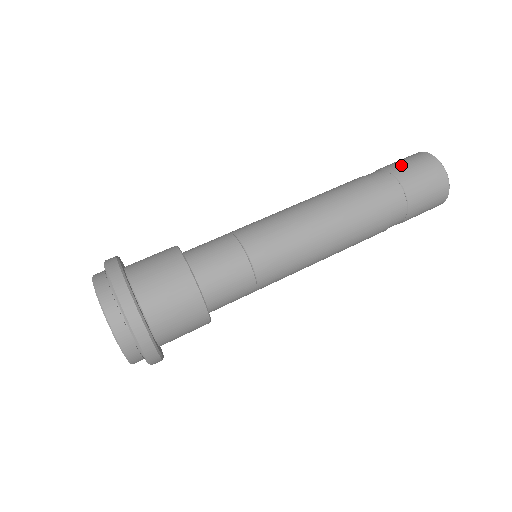
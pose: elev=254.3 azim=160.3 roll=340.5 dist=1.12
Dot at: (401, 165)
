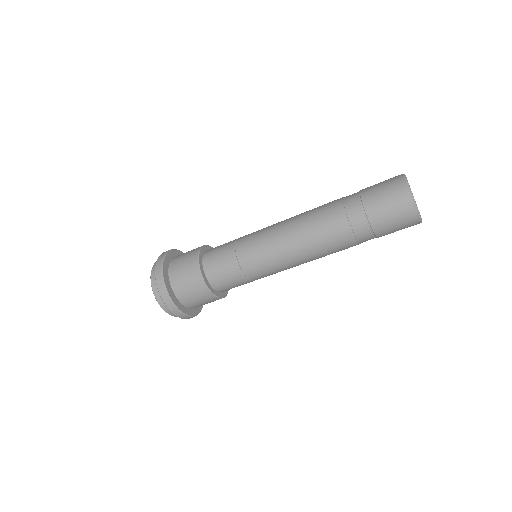
Dot at: occluded
